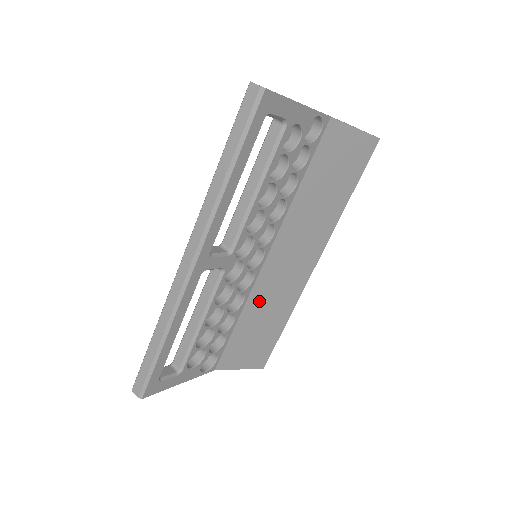
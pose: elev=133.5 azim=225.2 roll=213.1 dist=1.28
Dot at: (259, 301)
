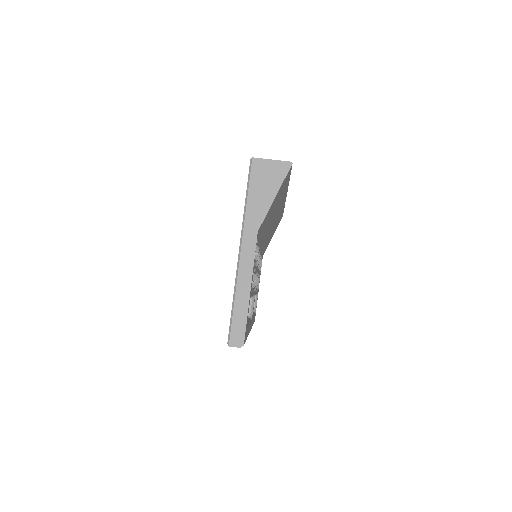
Dot at: occluded
